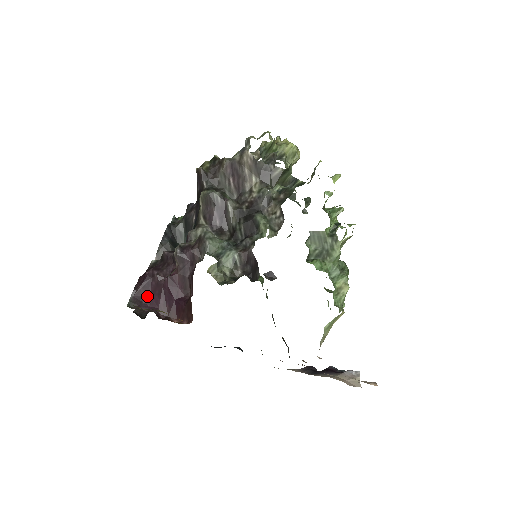
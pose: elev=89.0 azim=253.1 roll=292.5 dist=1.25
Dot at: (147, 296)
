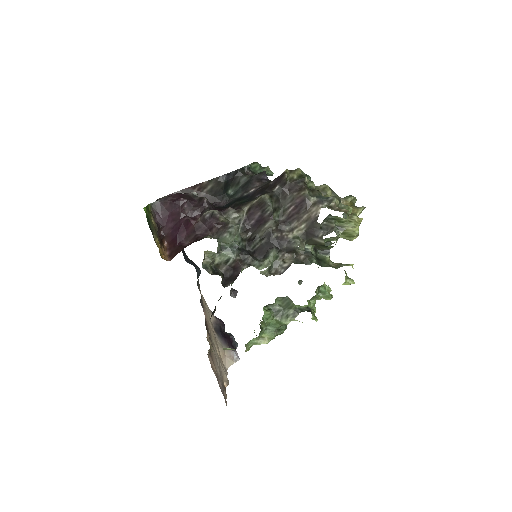
Dot at: (167, 211)
